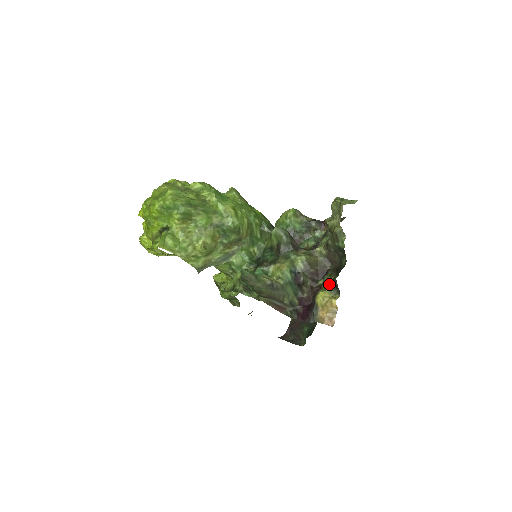
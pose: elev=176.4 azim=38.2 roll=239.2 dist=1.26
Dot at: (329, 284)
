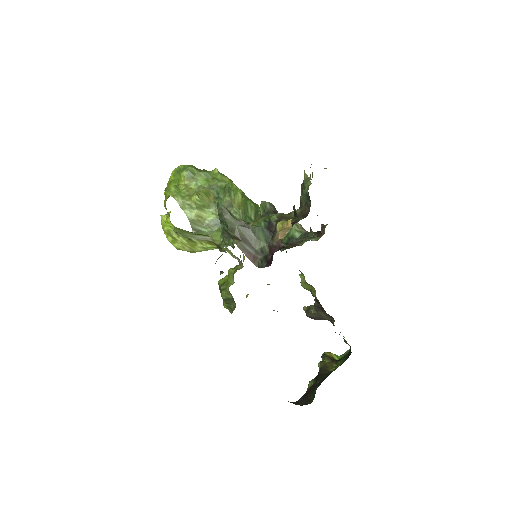
Dot at: (292, 219)
